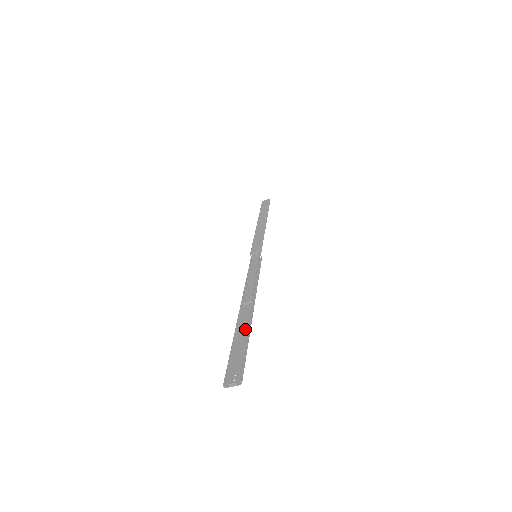
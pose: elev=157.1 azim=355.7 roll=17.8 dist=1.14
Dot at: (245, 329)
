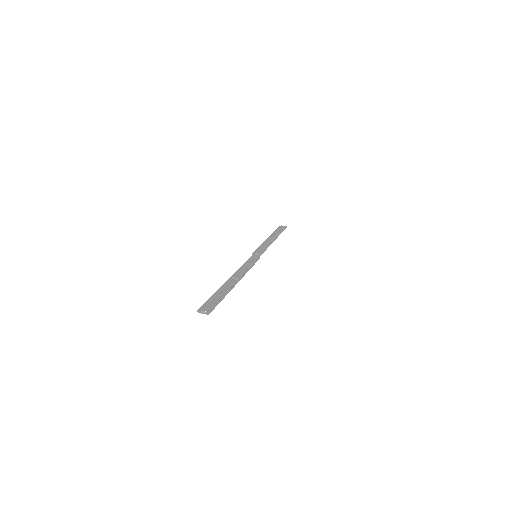
Dot at: (226, 291)
